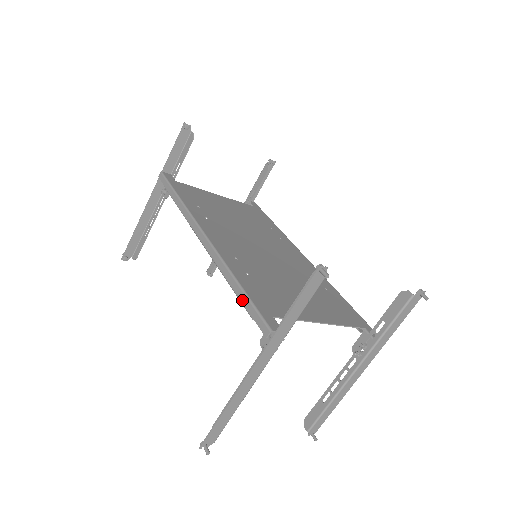
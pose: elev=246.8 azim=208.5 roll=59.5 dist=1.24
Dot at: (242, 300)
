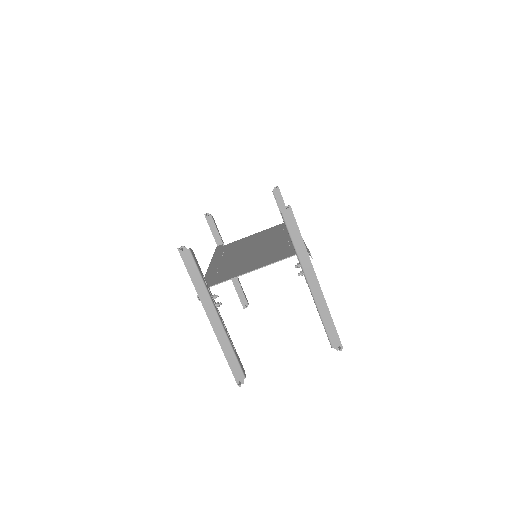
Dot at: occluded
